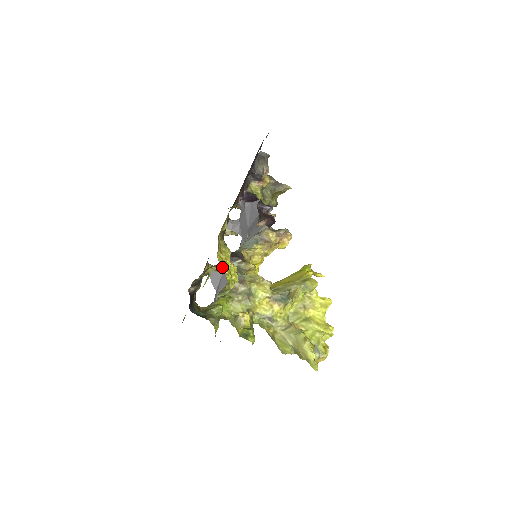
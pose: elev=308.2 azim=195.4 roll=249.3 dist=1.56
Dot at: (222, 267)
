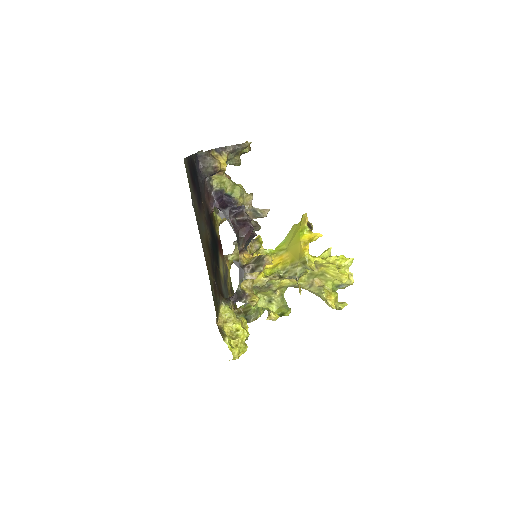
Dot at: (233, 336)
